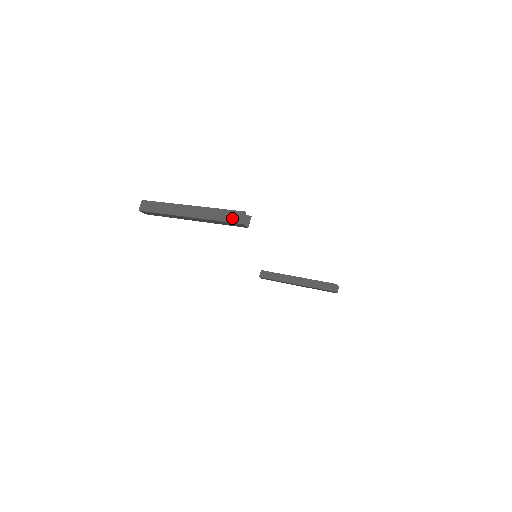
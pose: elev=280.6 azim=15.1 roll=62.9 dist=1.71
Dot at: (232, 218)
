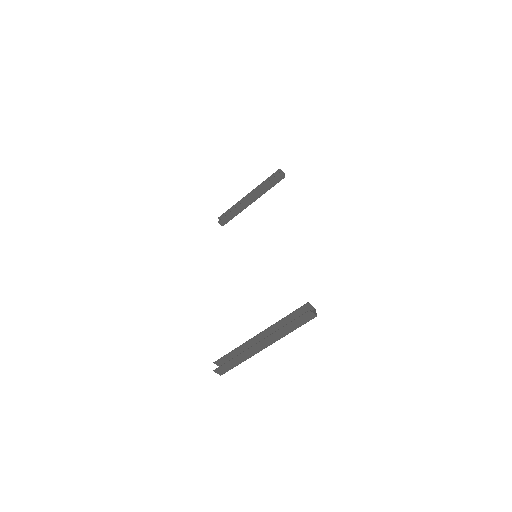
Dot at: (304, 321)
